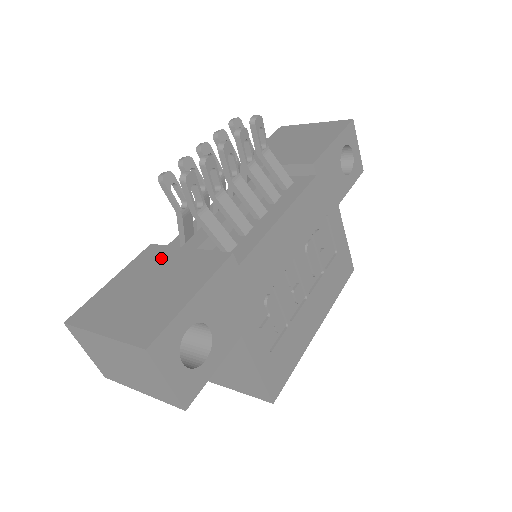
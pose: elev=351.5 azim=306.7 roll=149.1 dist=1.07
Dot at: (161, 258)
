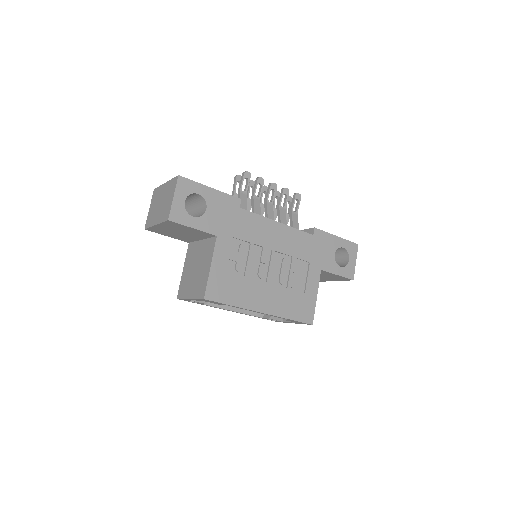
Dot at: occluded
